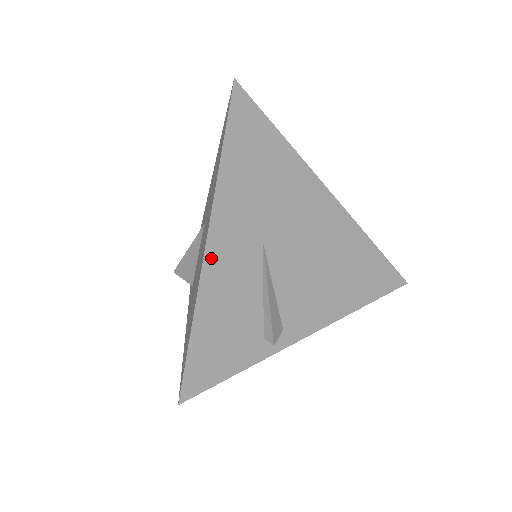
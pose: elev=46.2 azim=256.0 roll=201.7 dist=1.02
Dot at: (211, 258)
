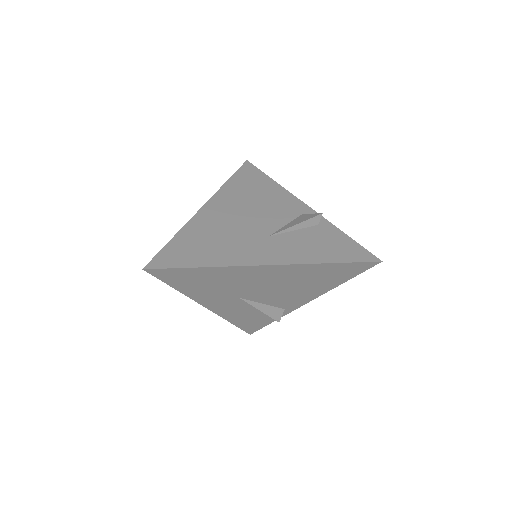
Dot at: (218, 311)
